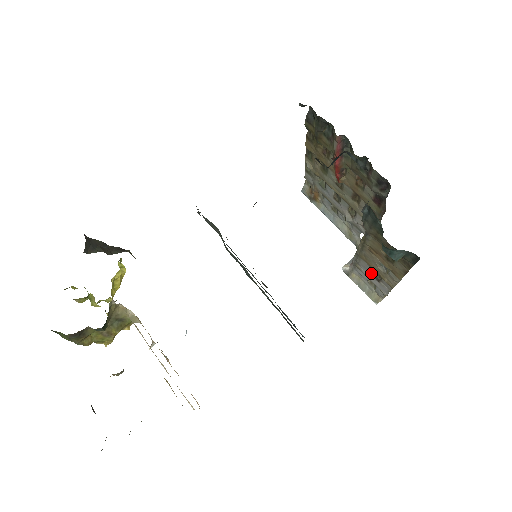
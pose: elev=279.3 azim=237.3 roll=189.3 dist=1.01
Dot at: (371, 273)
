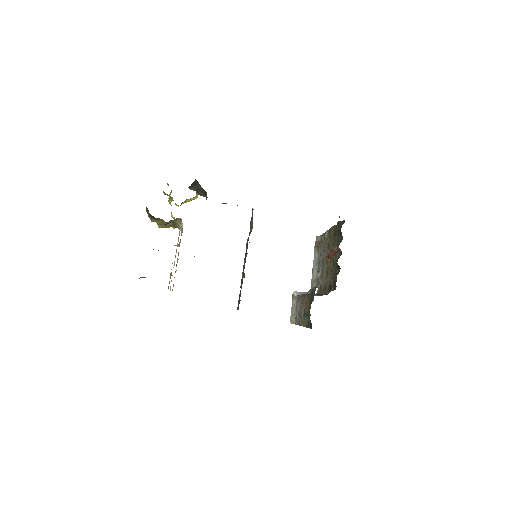
Dot at: (300, 309)
